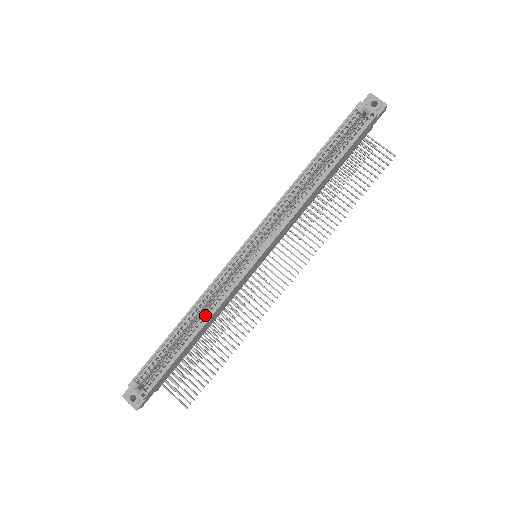
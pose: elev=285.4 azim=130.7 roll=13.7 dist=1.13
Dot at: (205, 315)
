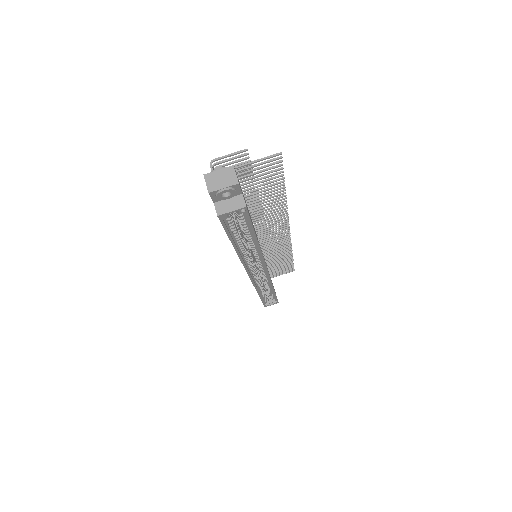
Dot at: occluded
